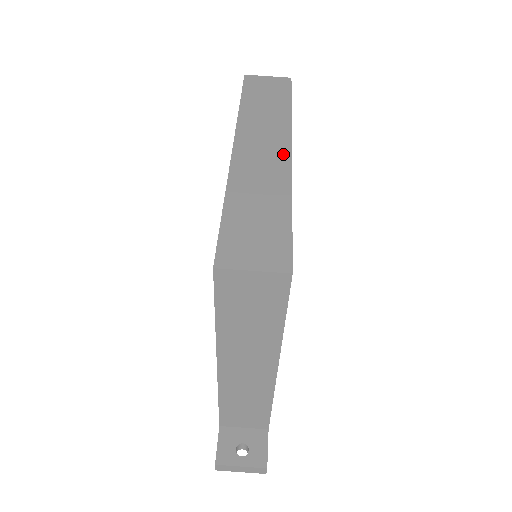
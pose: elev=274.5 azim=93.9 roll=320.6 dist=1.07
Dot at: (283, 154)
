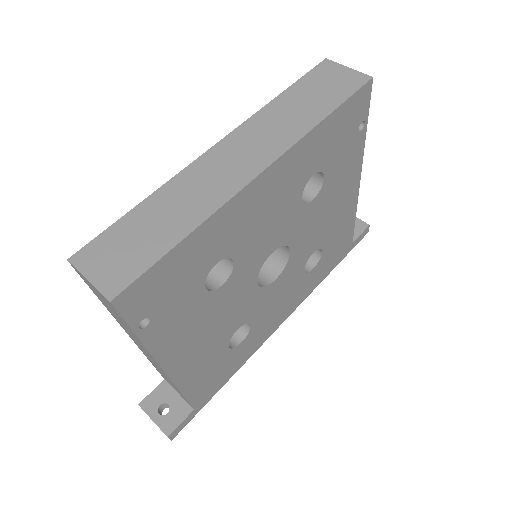
Dot at: (248, 173)
